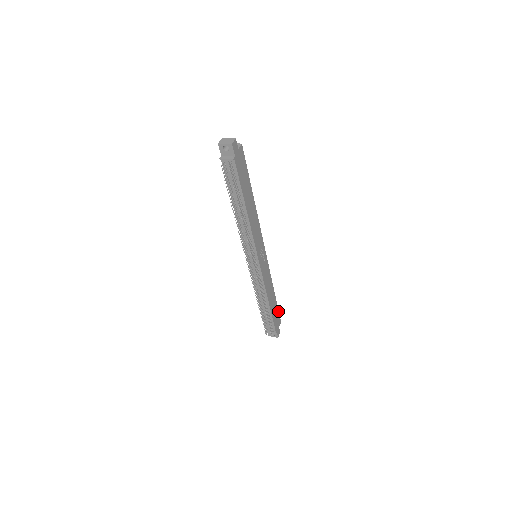
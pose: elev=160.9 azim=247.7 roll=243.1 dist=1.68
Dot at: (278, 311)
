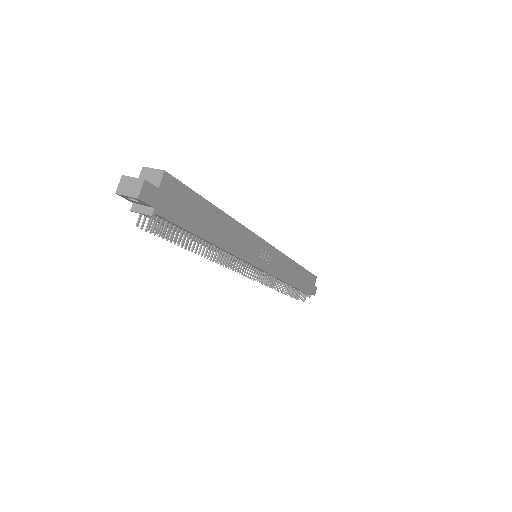
Dot at: (310, 273)
